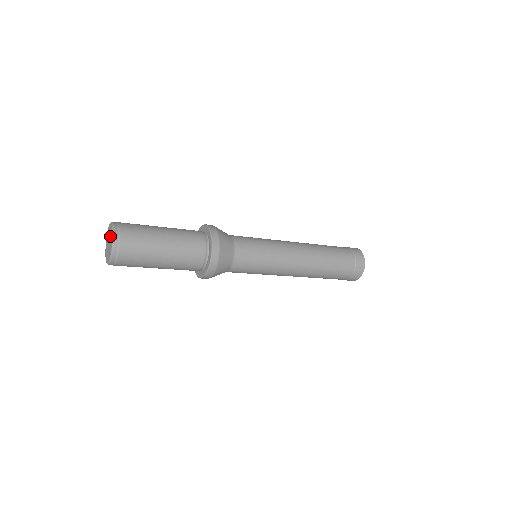
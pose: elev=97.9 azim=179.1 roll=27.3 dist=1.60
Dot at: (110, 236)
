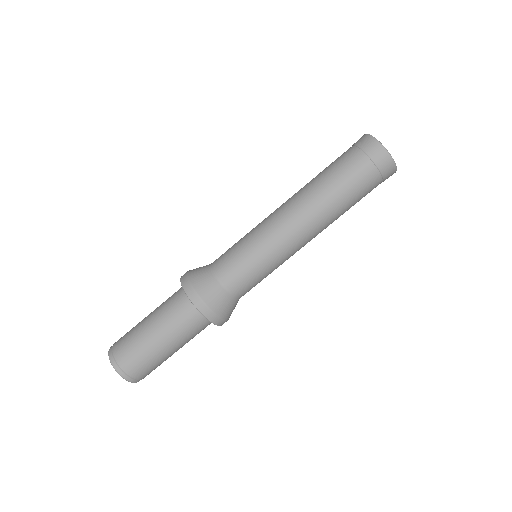
Dot at: occluded
